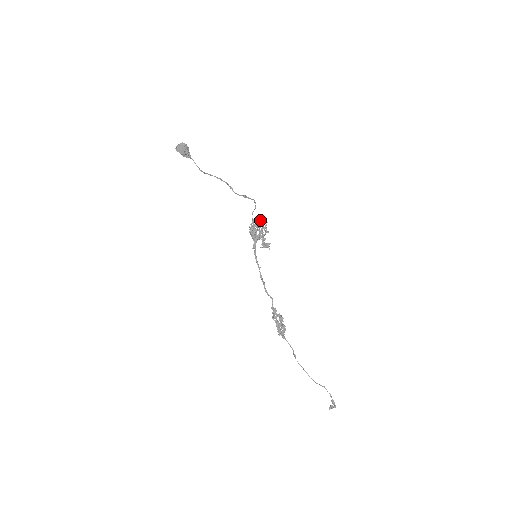
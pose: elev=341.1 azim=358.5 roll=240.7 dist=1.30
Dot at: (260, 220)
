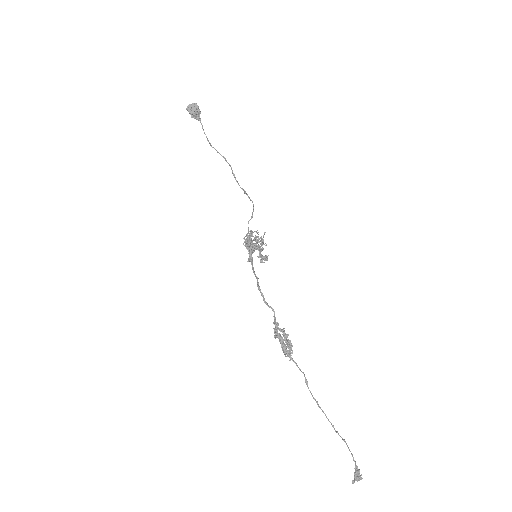
Dot at: (257, 230)
